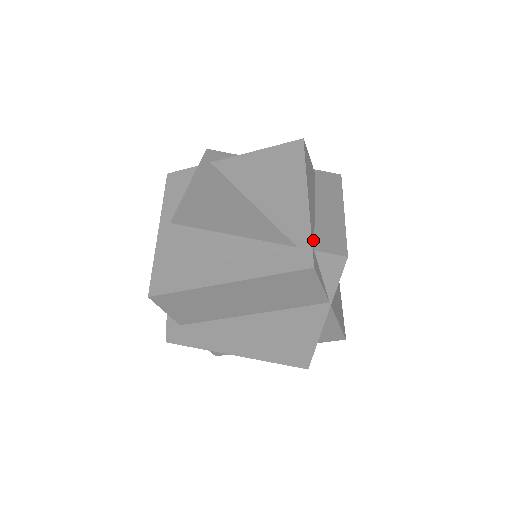
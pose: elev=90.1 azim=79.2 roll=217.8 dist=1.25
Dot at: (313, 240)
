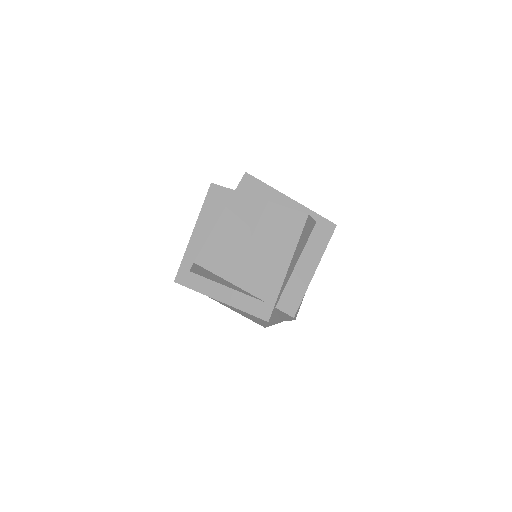
Dot at: (278, 299)
